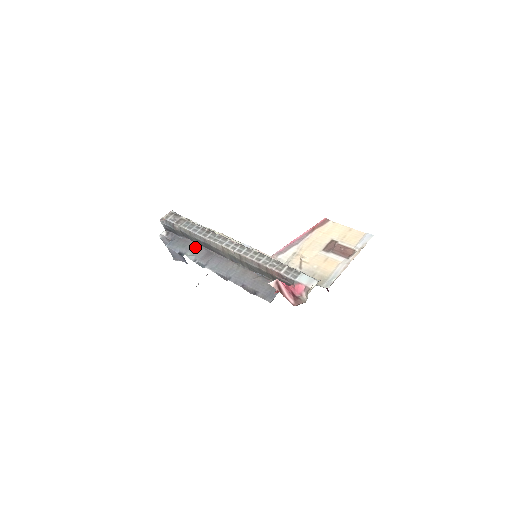
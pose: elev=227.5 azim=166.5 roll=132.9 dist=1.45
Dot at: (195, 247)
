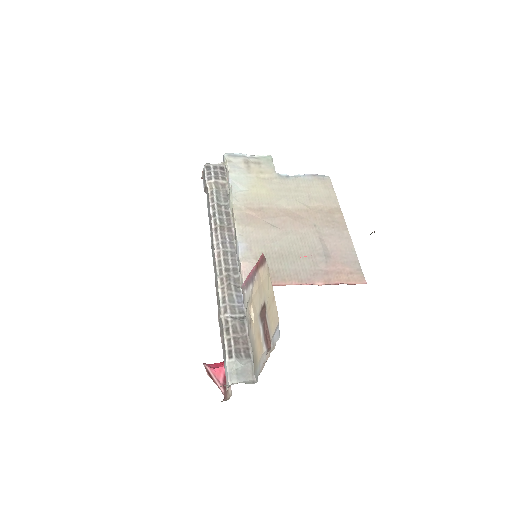
Dot at: occluded
